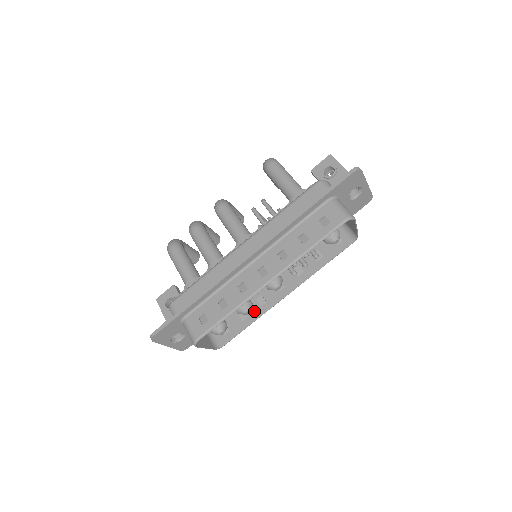
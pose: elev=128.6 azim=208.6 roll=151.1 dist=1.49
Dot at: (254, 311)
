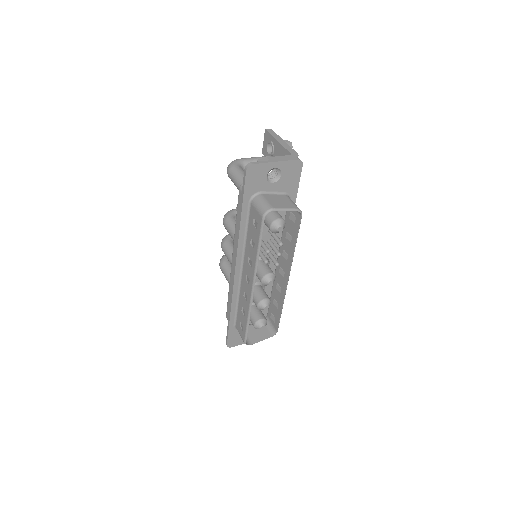
Dot at: (279, 299)
